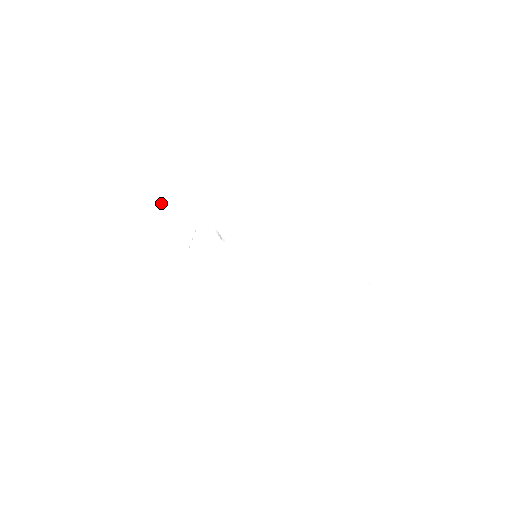
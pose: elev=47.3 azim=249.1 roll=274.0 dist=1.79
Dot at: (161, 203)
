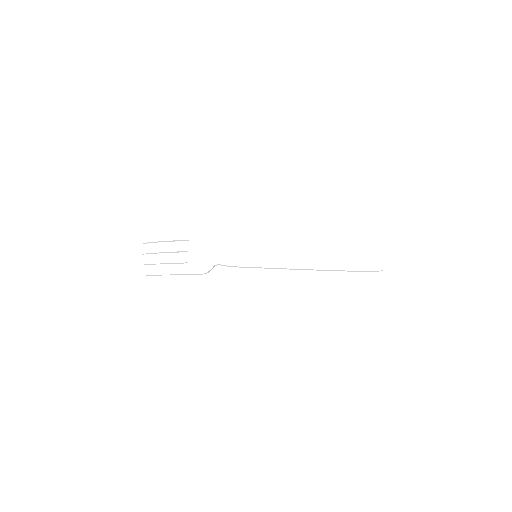
Dot at: (154, 238)
